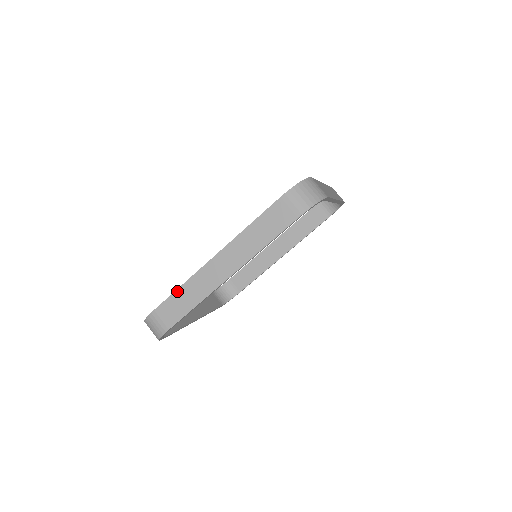
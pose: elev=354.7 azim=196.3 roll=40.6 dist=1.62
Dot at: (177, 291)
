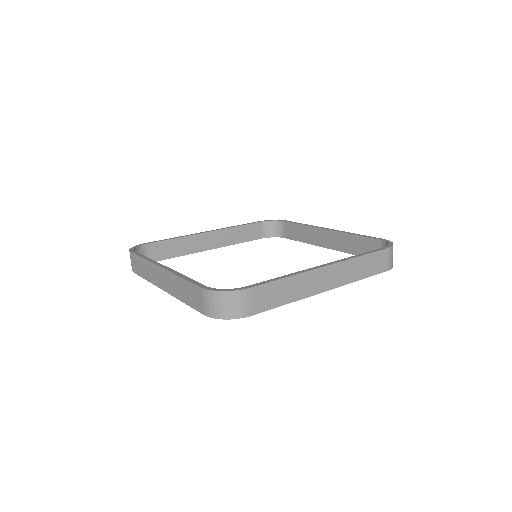
Dot at: (282, 280)
